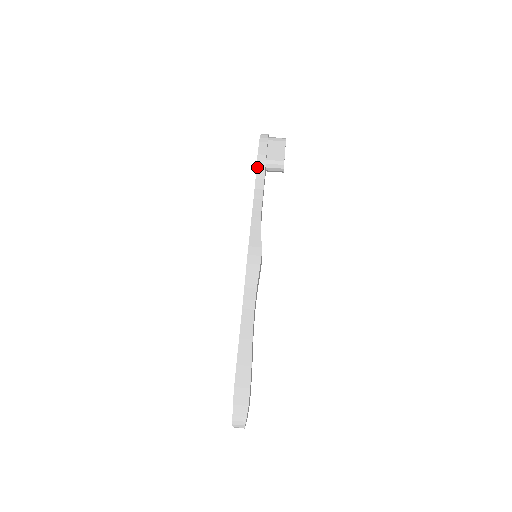
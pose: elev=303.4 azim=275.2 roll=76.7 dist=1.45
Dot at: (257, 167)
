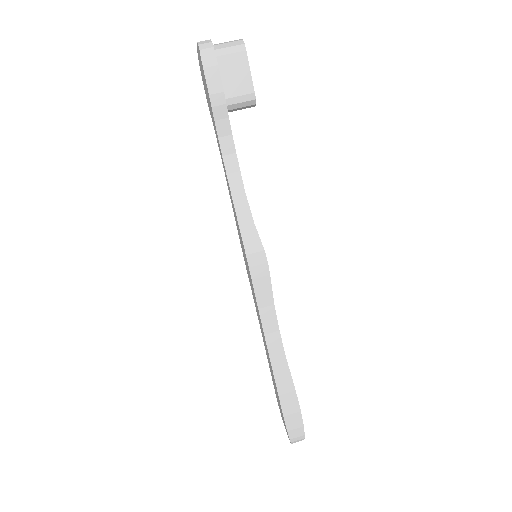
Dot at: (215, 118)
